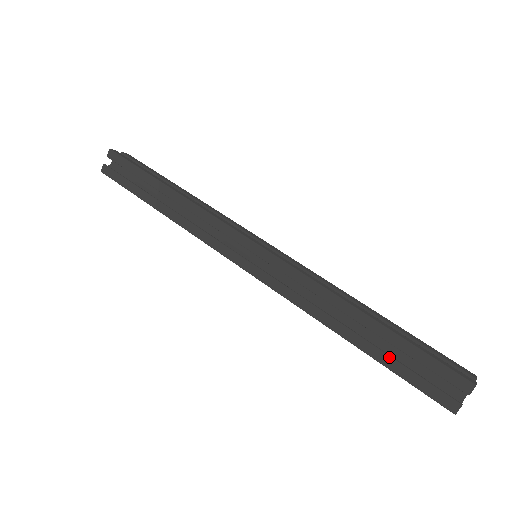
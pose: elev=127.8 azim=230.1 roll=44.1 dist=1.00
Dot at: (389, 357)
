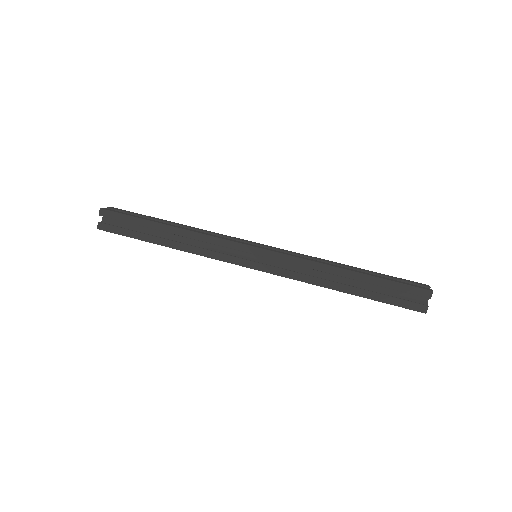
Dot at: (375, 293)
